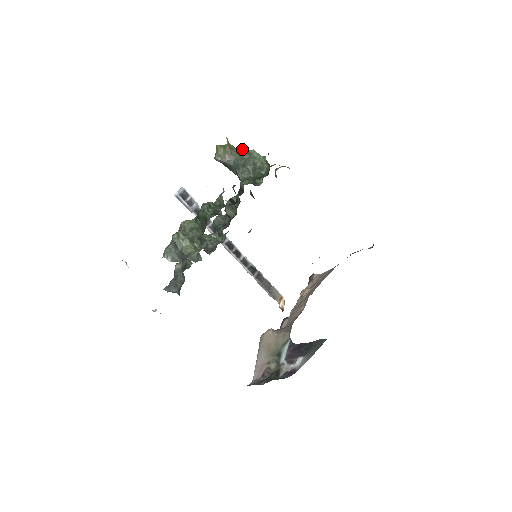
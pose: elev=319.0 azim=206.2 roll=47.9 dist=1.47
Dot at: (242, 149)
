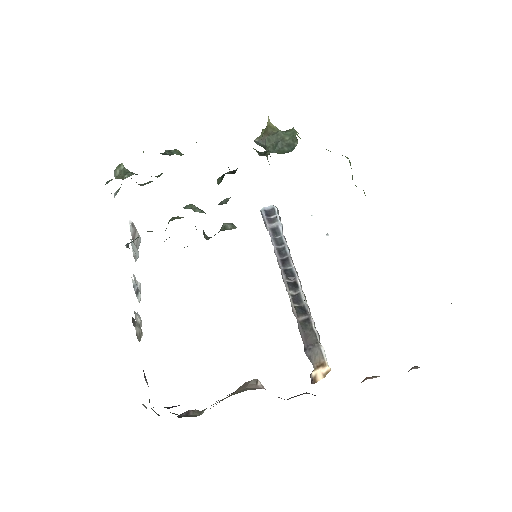
Dot at: occluded
